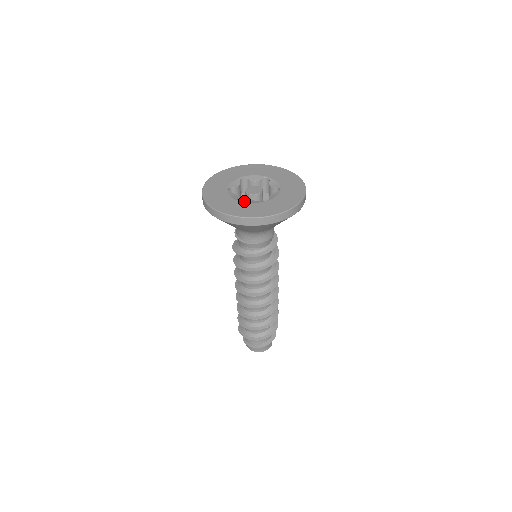
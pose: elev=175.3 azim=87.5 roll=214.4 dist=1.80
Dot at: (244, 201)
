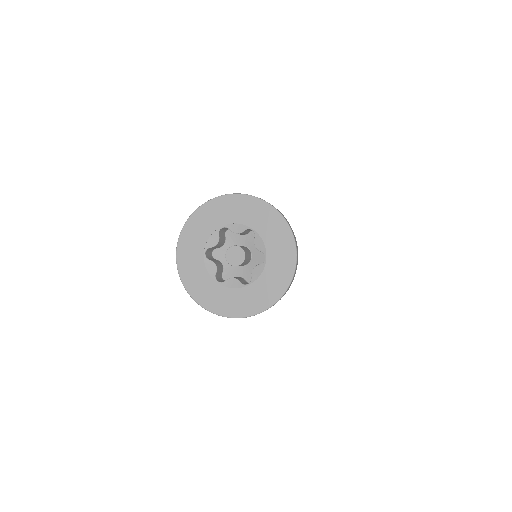
Dot at: (223, 282)
